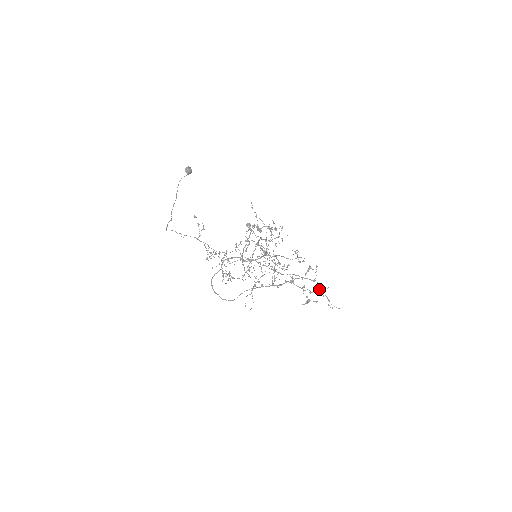
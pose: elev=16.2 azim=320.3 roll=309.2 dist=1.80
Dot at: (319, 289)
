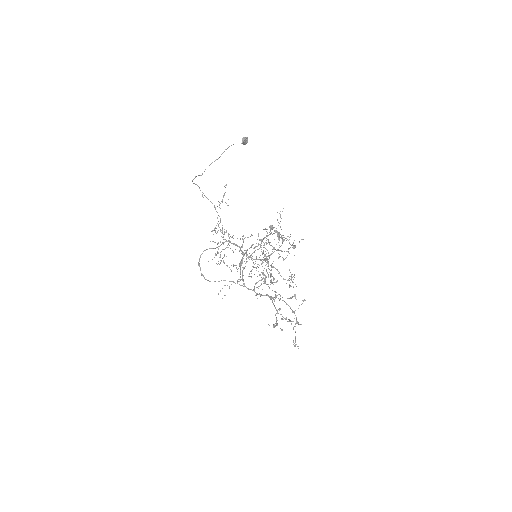
Dot at: (292, 321)
